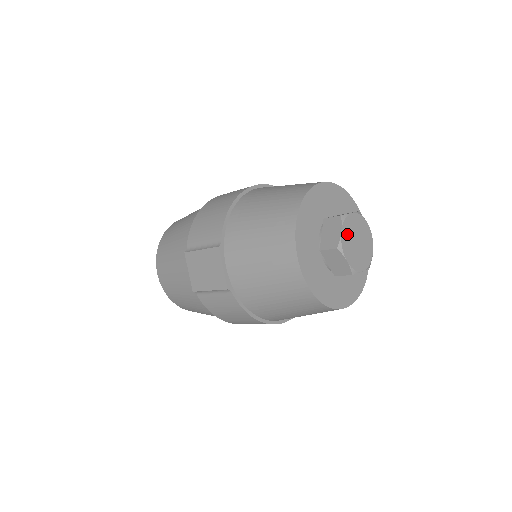
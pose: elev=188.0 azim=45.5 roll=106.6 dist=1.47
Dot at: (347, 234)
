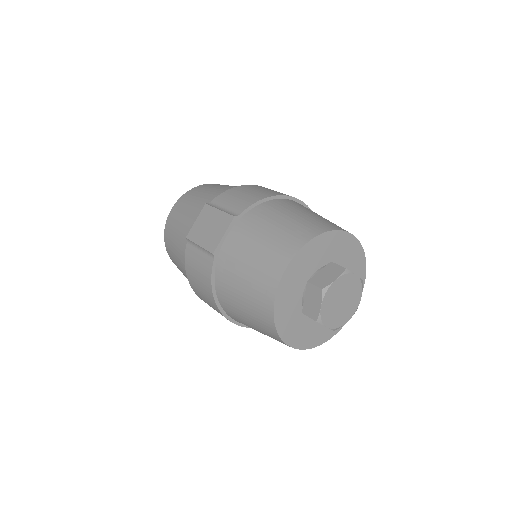
Dot at: (339, 286)
